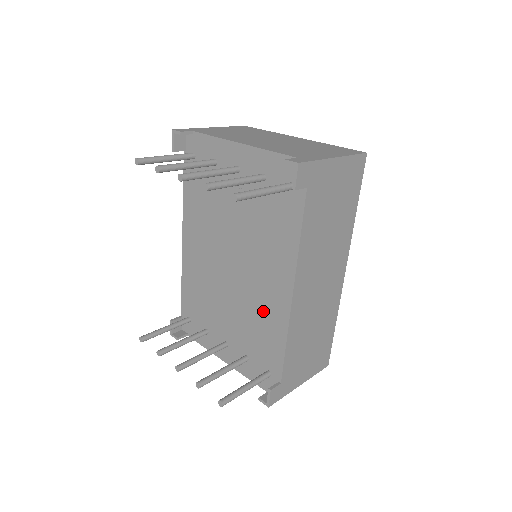
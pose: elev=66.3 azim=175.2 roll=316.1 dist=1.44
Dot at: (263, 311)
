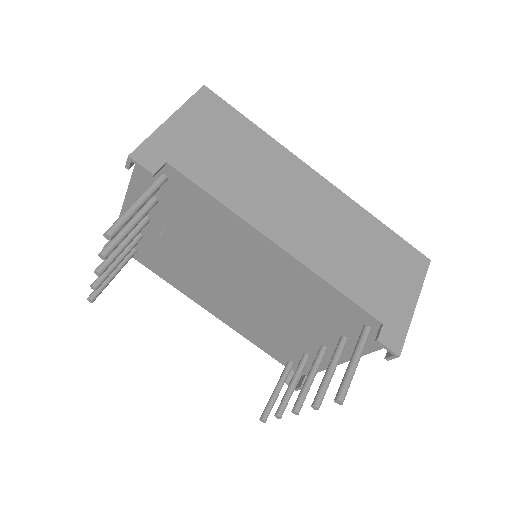
Dot at: (291, 287)
